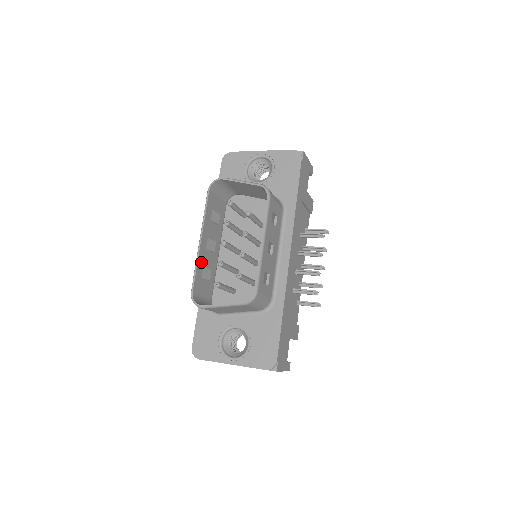
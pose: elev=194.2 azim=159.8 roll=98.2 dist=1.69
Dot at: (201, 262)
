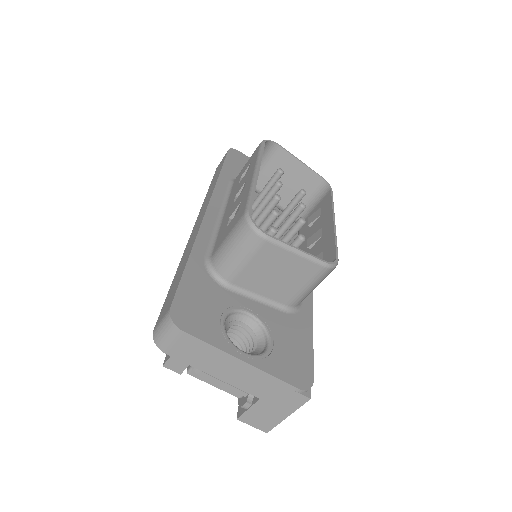
Dot at: occluded
